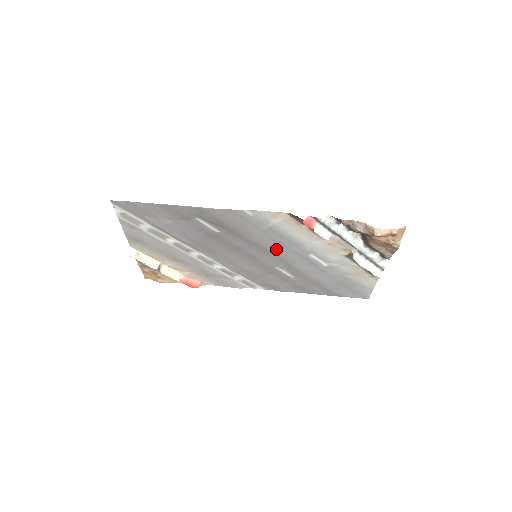
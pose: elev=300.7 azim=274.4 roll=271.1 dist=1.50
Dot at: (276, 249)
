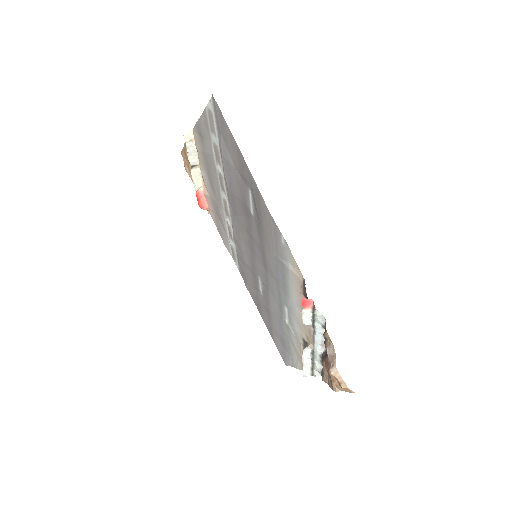
Dot at: (272, 273)
